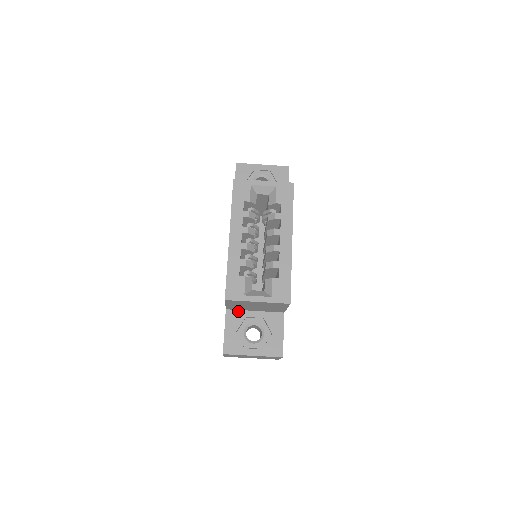
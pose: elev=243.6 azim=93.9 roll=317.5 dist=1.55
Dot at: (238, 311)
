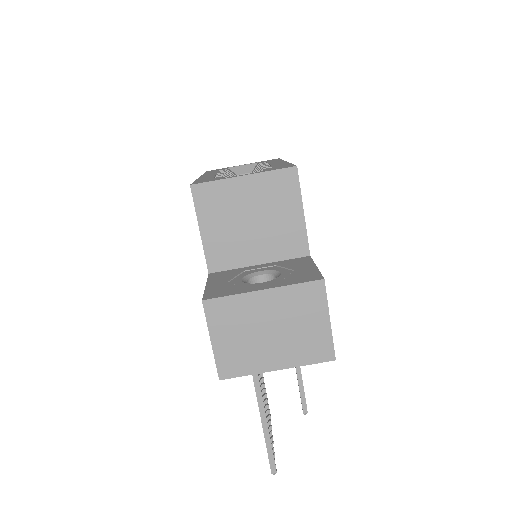
Dot at: (230, 270)
